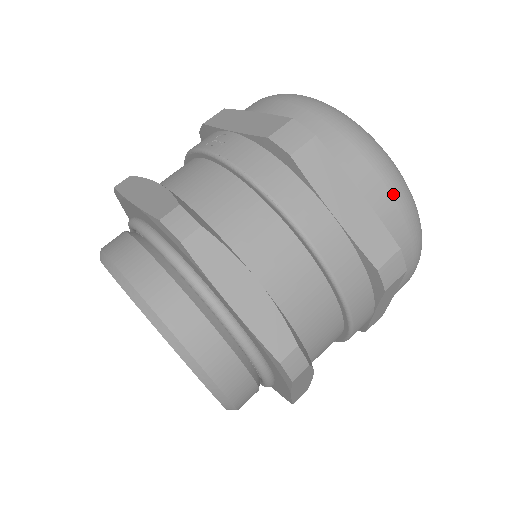
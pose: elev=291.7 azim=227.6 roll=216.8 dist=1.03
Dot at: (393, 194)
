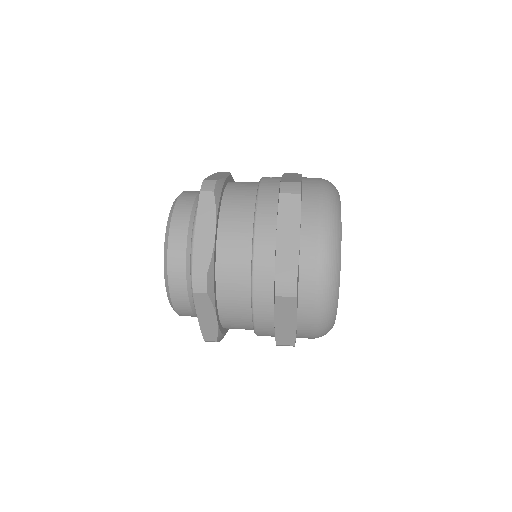
Dot at: (319, 251)
